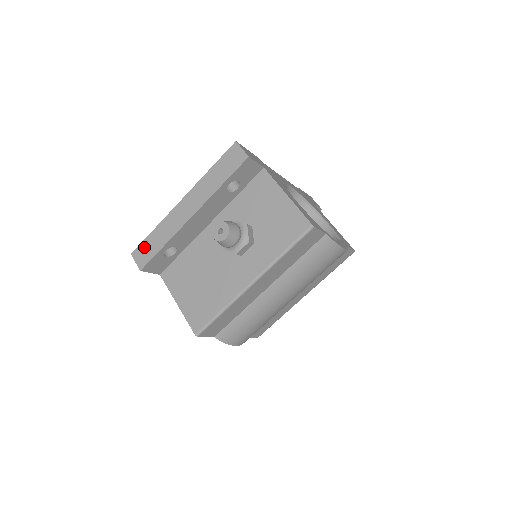
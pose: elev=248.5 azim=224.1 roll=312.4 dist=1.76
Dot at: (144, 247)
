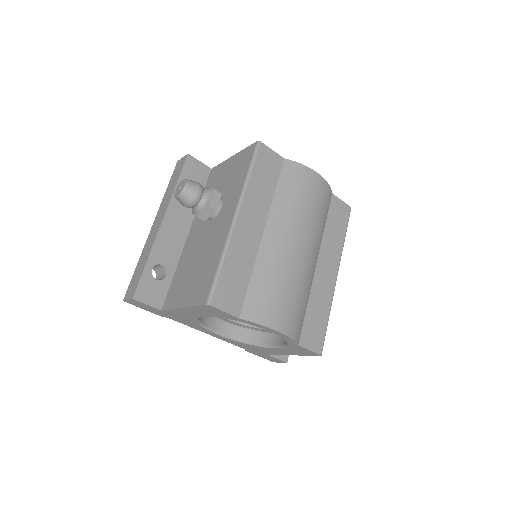
Dot at: (132, 282)
